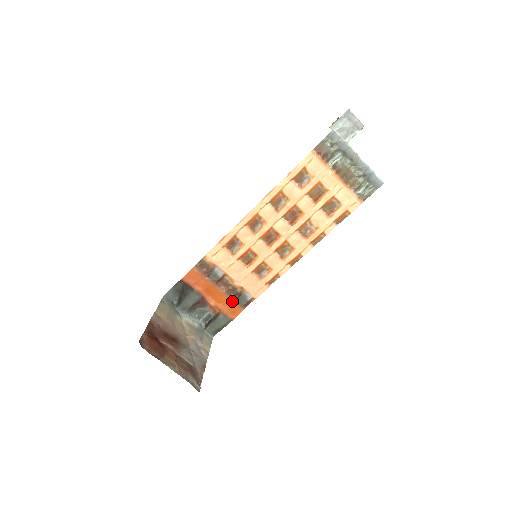
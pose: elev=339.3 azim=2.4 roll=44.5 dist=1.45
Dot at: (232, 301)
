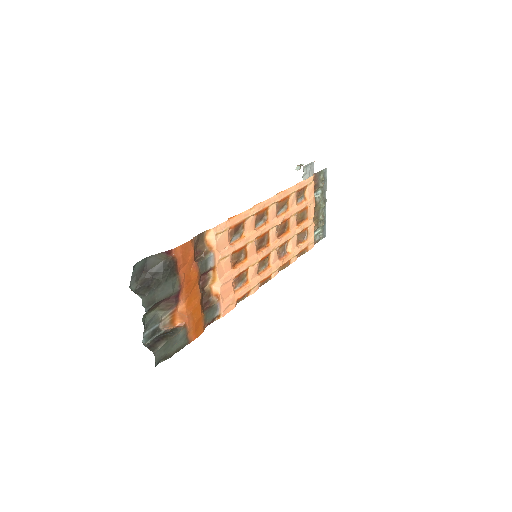
Dot at: (202, 312)
